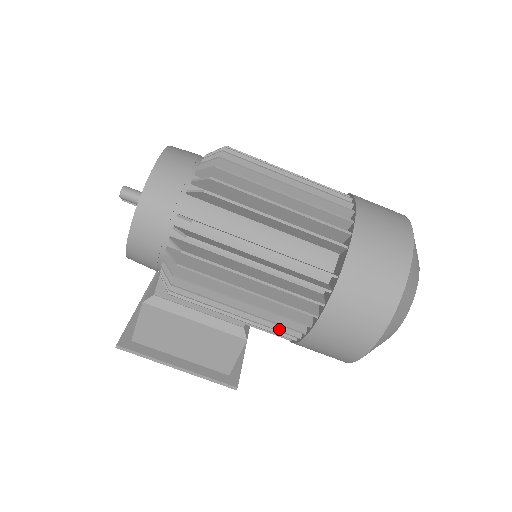
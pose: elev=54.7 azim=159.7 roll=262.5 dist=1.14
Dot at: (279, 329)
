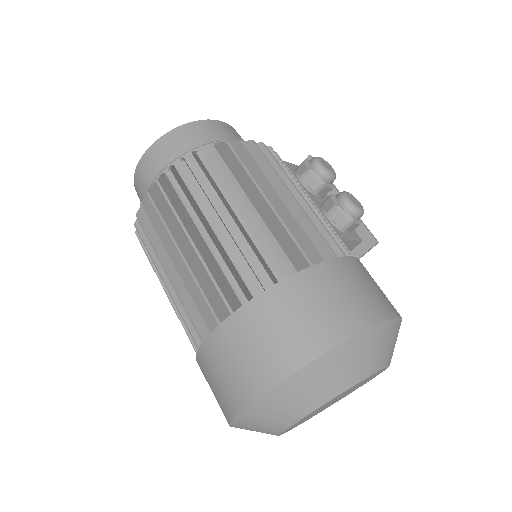
Dot at: occluded
